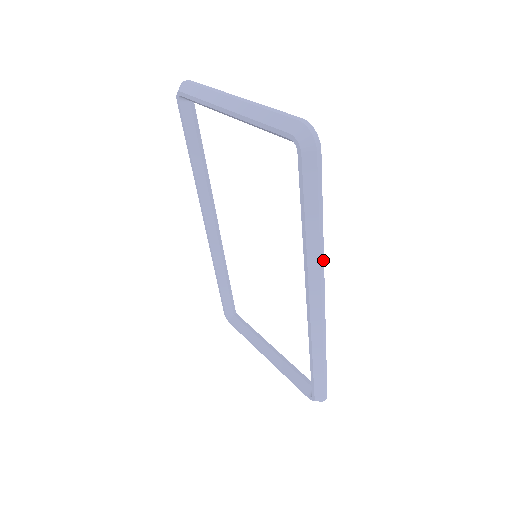
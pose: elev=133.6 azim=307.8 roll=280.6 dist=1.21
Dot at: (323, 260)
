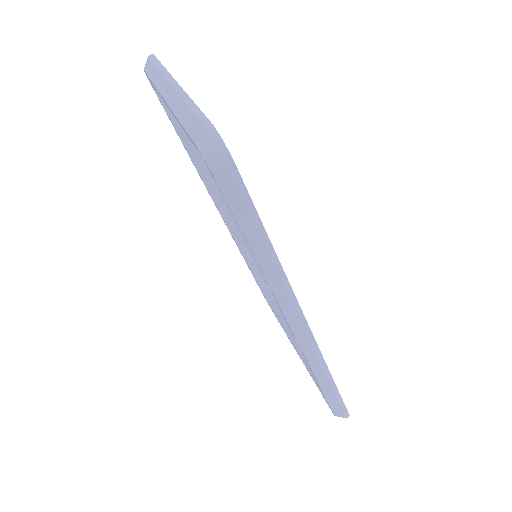
Dot at: (290, 288)
